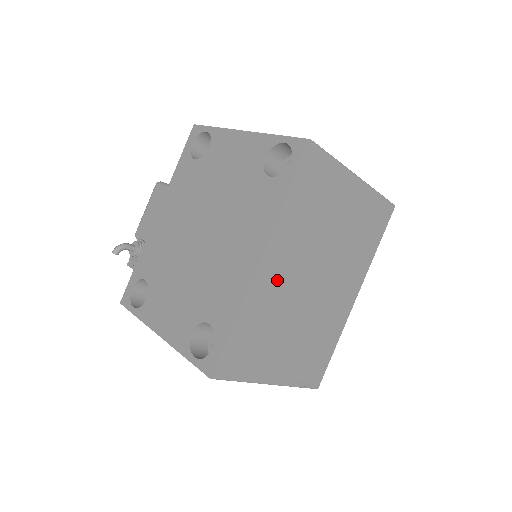
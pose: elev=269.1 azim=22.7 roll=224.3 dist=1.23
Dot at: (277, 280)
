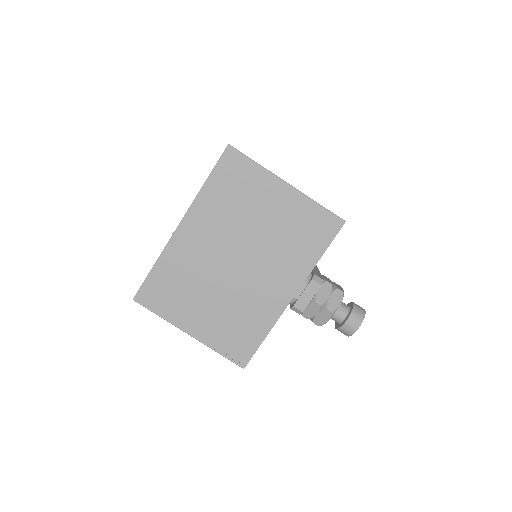
Dot at: (195, 246)
